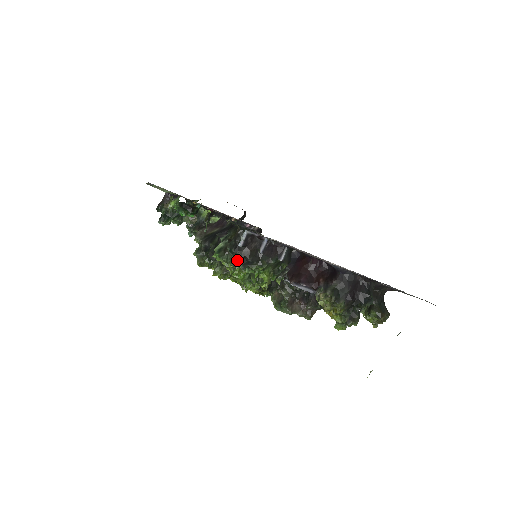
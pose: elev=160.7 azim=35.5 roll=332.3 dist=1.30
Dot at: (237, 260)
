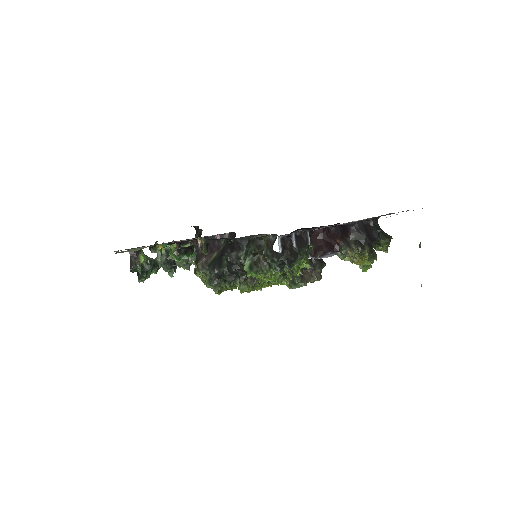
Dot at: (281, 265)
